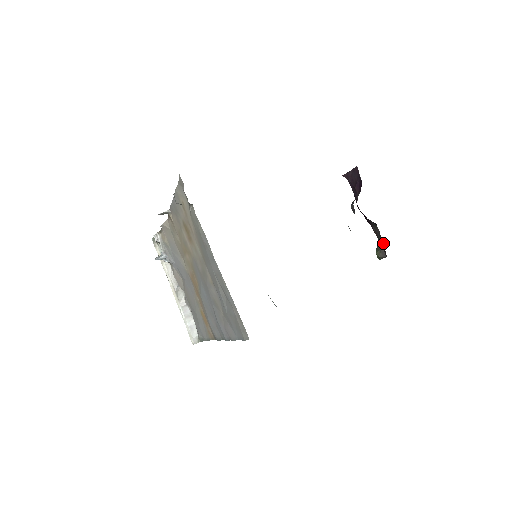
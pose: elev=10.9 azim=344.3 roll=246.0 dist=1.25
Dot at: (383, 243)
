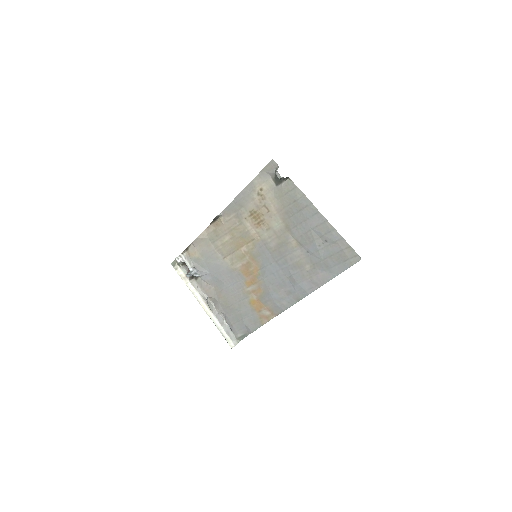
Dot at: occluded
